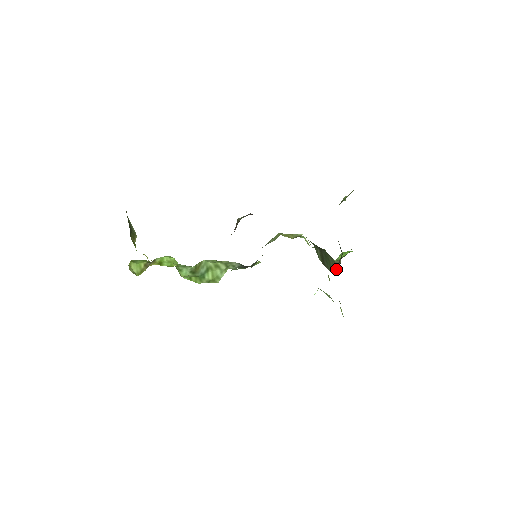
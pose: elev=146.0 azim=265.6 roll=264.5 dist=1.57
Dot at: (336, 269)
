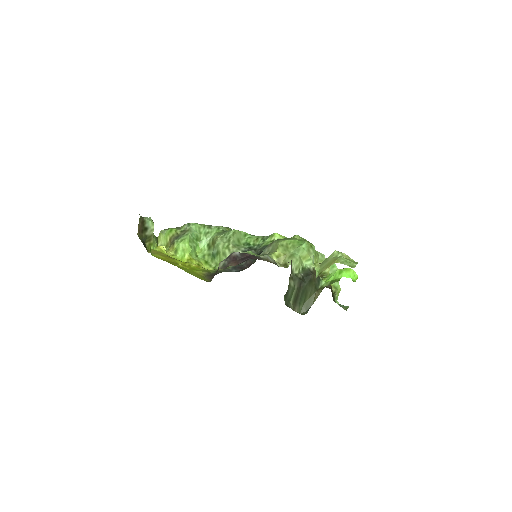
Dot at: (310, 304)
